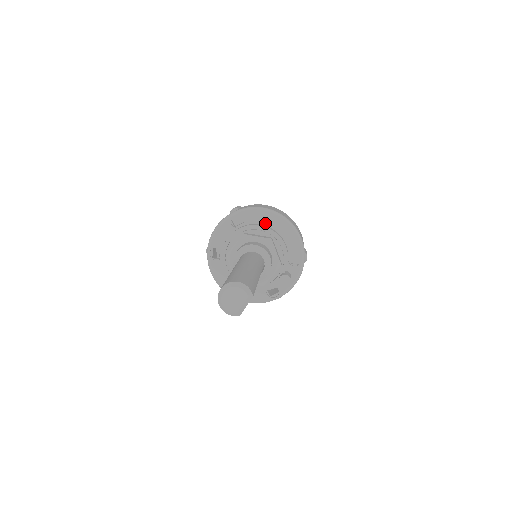
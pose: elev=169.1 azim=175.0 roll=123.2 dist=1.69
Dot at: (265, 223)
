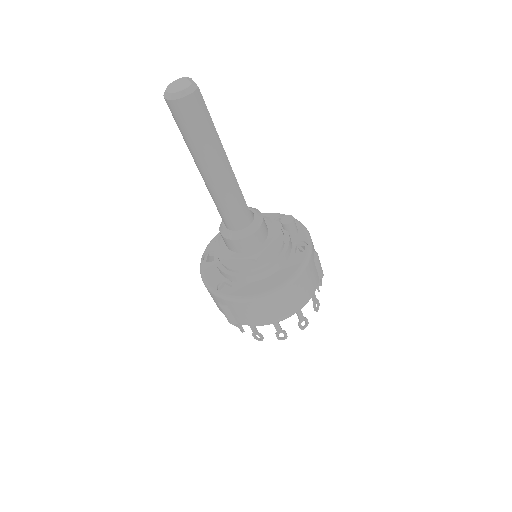
Dot at: occluded
